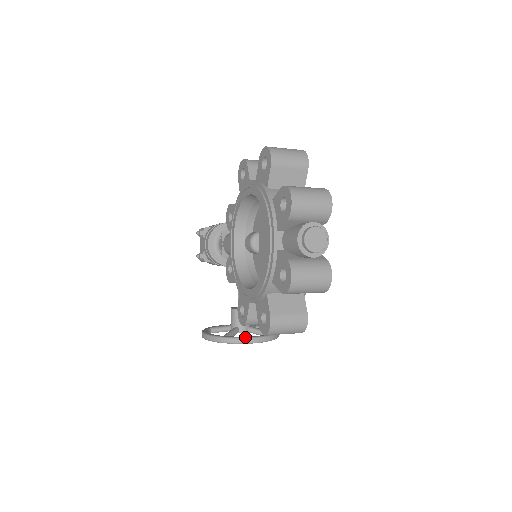
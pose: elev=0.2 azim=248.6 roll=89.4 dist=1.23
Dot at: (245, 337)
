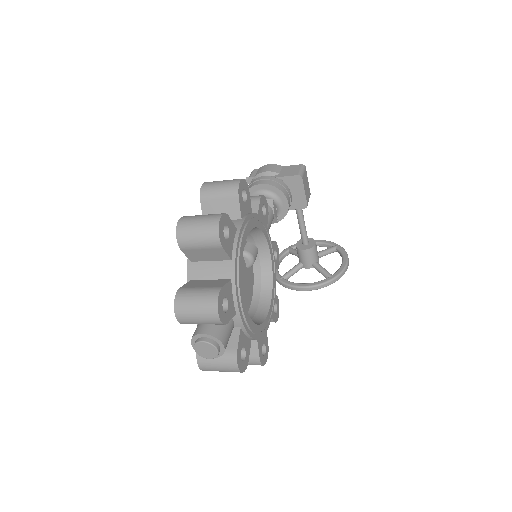
Dot at: (295, 286)
